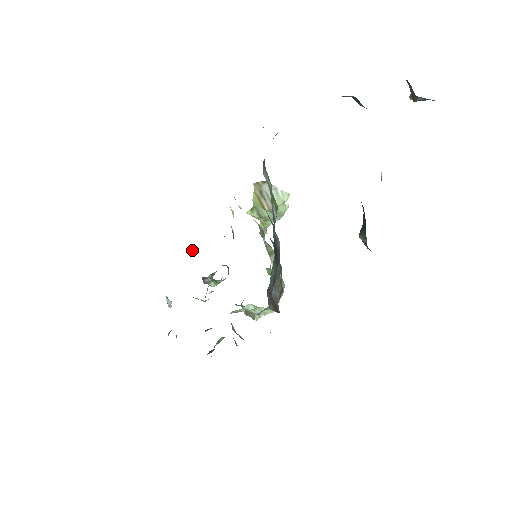
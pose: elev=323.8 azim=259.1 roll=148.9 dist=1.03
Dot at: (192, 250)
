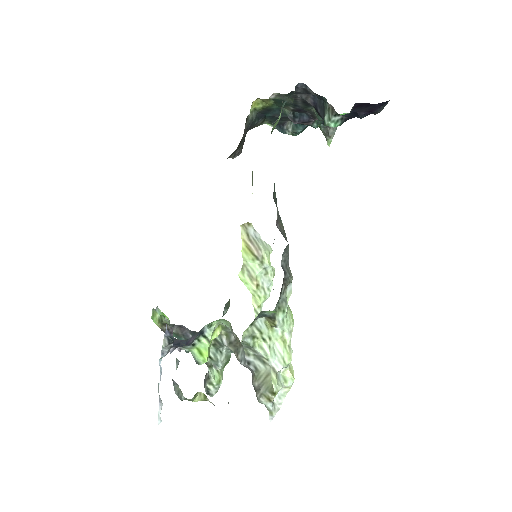
Dot at: occluded
